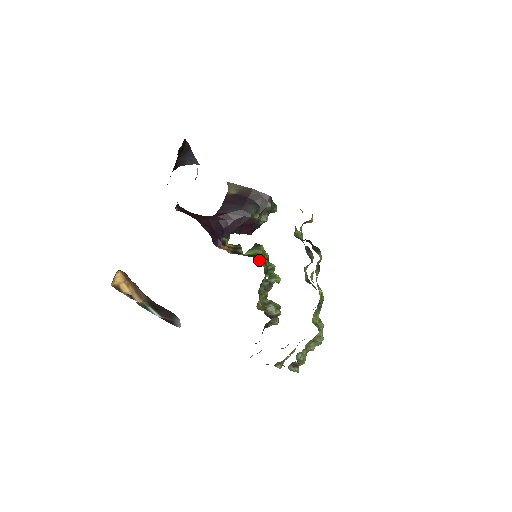
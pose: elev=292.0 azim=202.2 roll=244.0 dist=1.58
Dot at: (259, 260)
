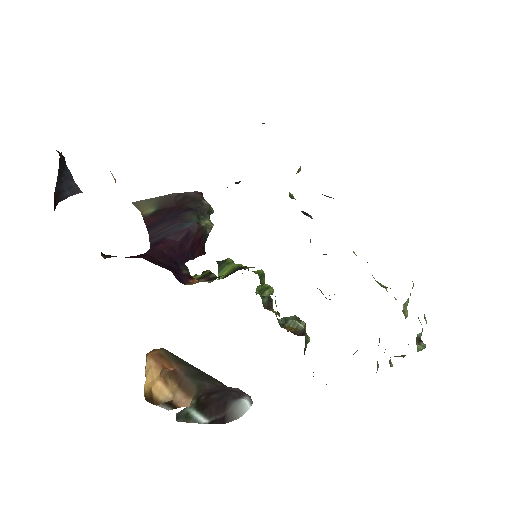
Dot at: occluded
